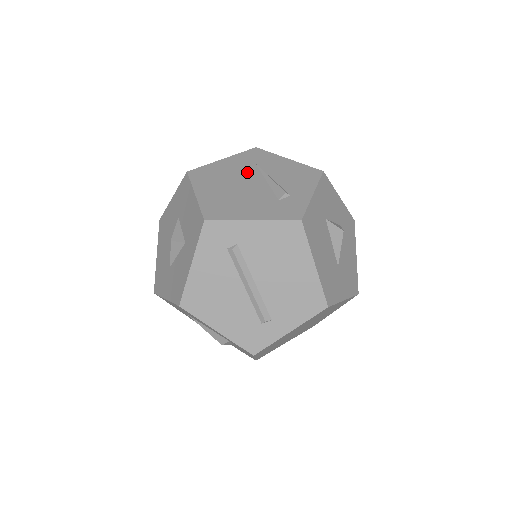
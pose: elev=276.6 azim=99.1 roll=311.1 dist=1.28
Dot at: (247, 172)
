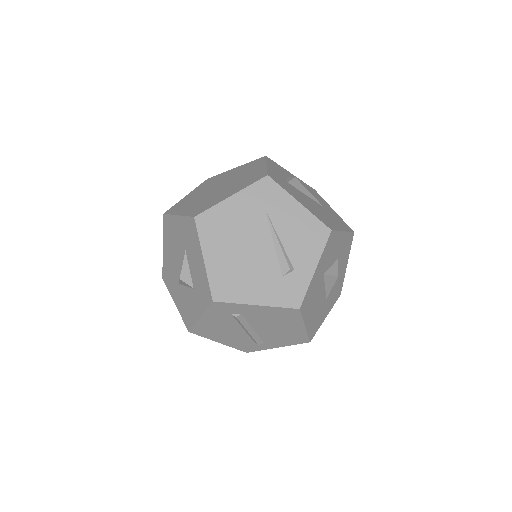
Dot at: (255, 225)
